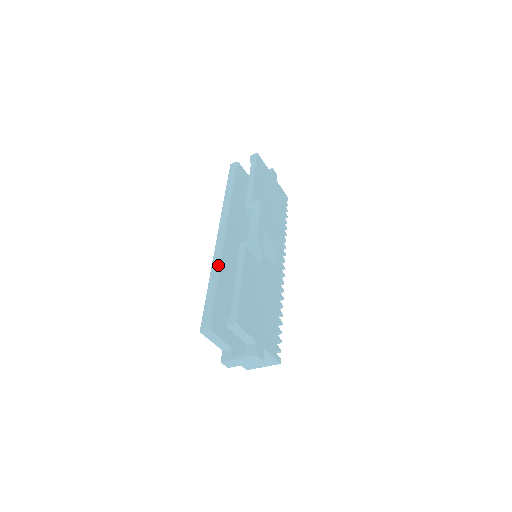
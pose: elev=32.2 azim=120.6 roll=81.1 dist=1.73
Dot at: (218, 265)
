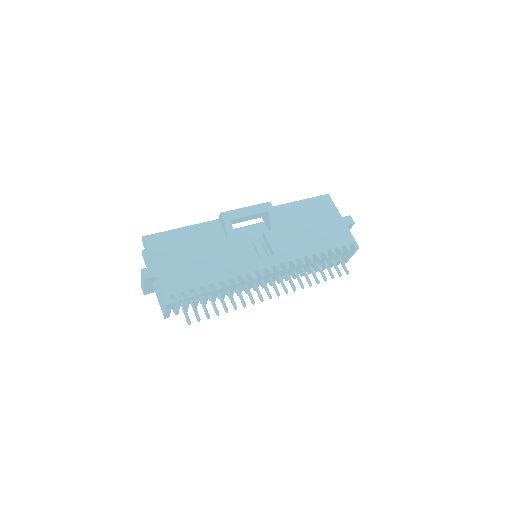
Dot at: occluded
